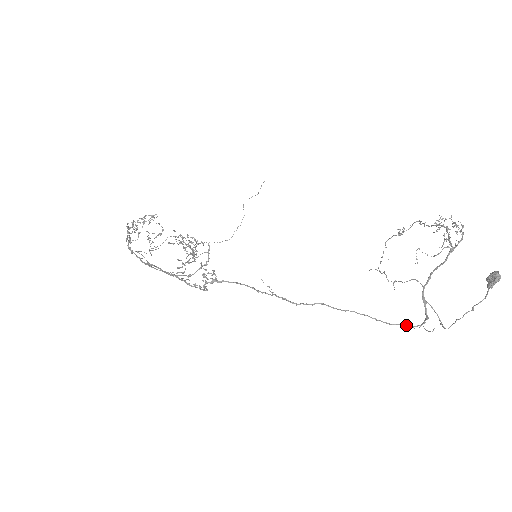
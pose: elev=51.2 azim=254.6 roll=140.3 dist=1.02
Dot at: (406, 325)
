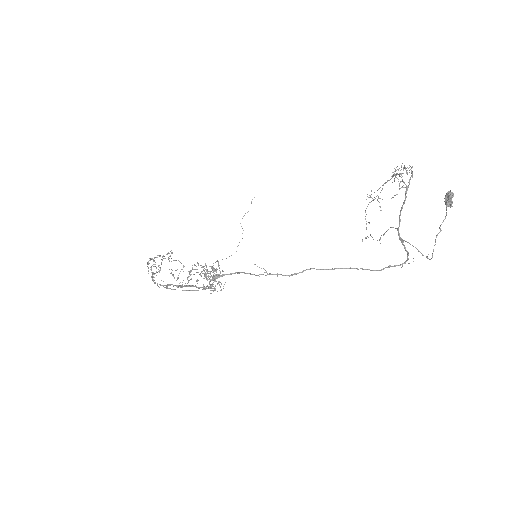
Dot at: (391, 266)
